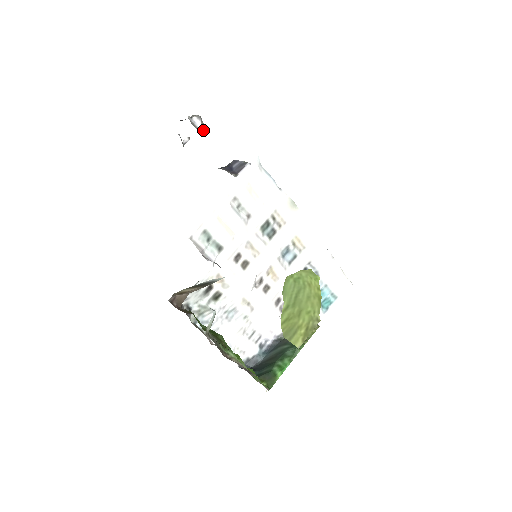
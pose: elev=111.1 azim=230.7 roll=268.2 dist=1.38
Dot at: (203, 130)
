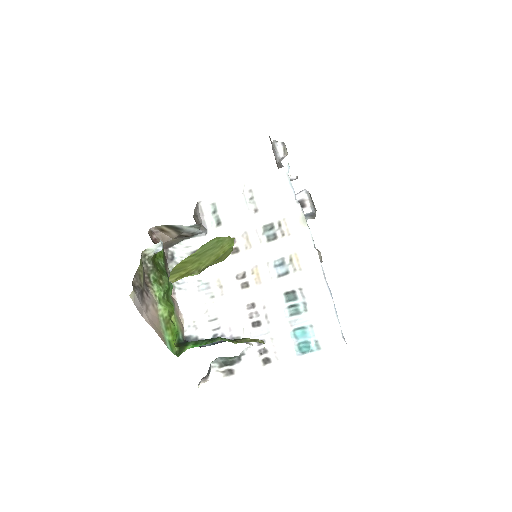
Dot at: (283, 154)
